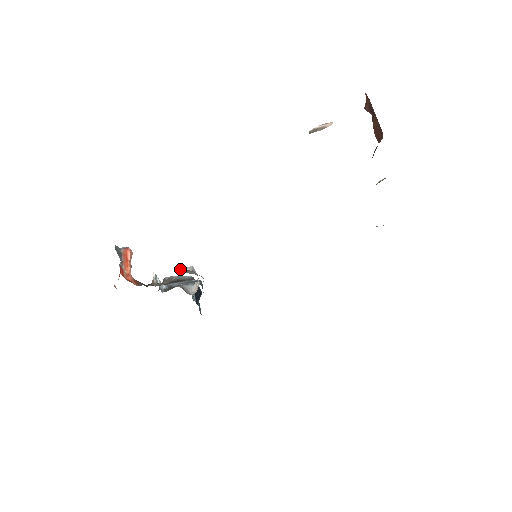
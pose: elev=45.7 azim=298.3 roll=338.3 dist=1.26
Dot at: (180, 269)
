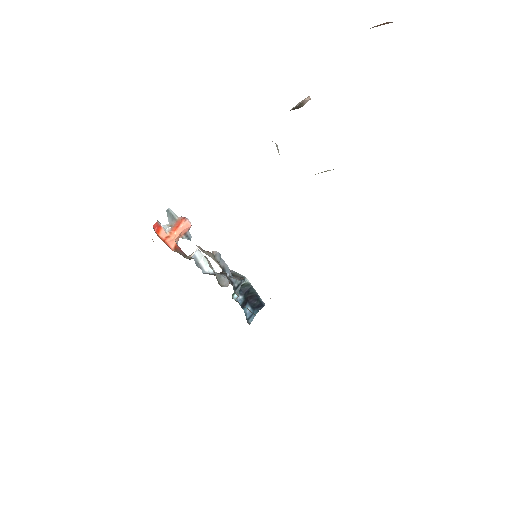
Dot at: (212, 252)
